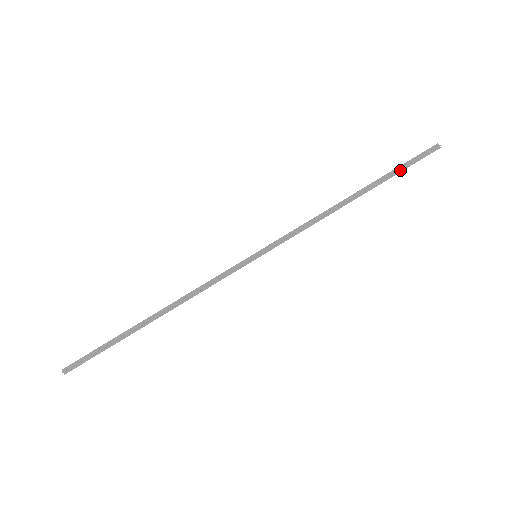
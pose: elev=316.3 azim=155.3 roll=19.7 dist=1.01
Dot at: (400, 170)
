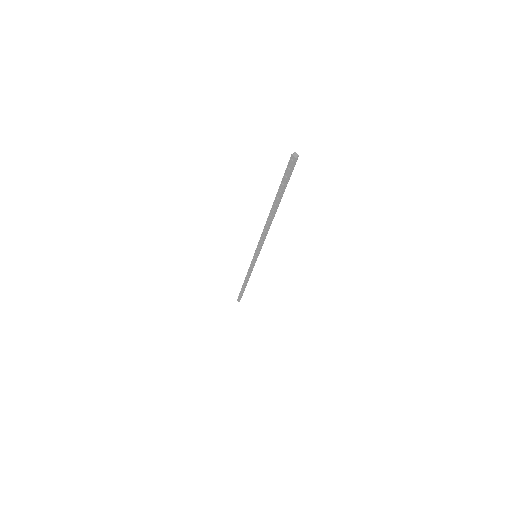
Dot at: (284, 188)
